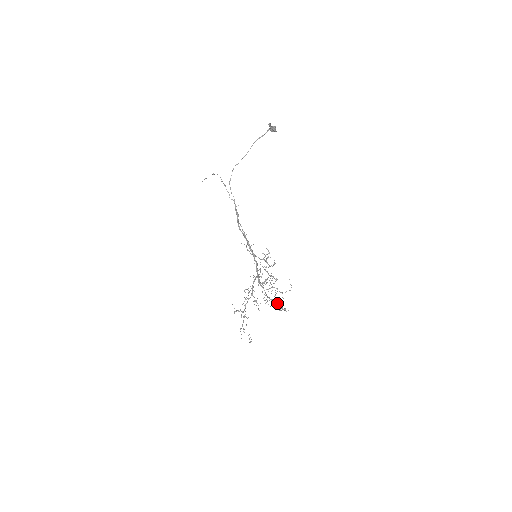
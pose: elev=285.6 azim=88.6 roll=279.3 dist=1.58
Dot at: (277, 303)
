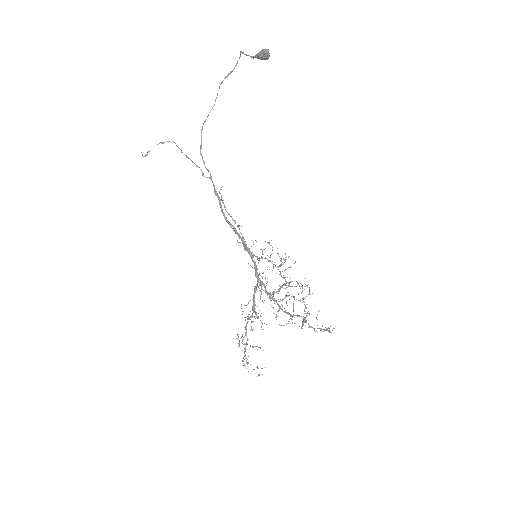
Dot at: (303, 319)
